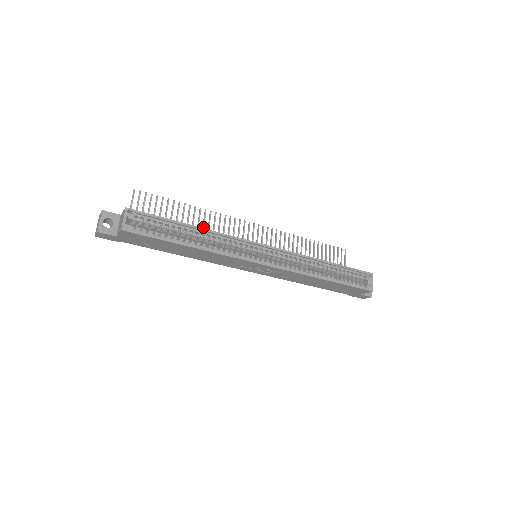
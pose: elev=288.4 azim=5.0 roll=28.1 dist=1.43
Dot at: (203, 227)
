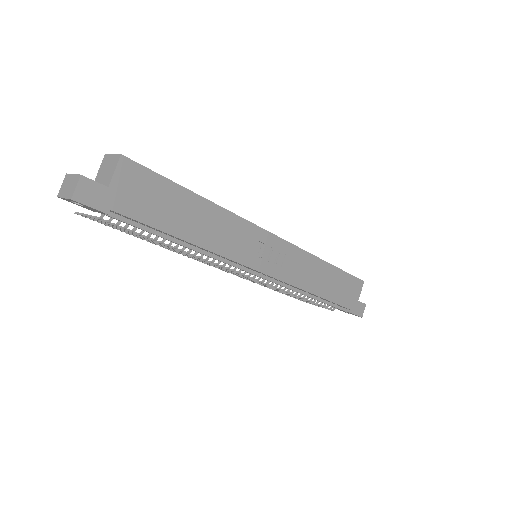
Dot at: occluded
